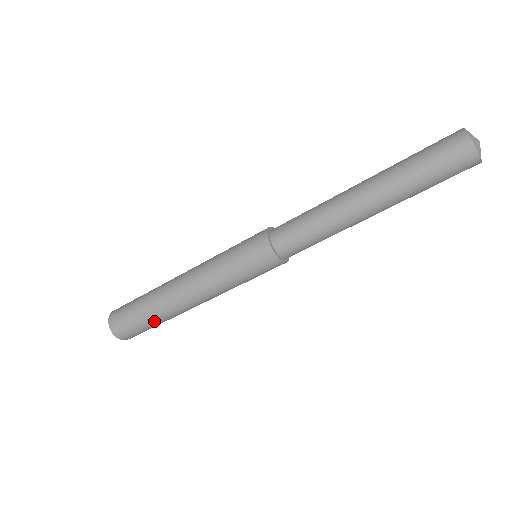
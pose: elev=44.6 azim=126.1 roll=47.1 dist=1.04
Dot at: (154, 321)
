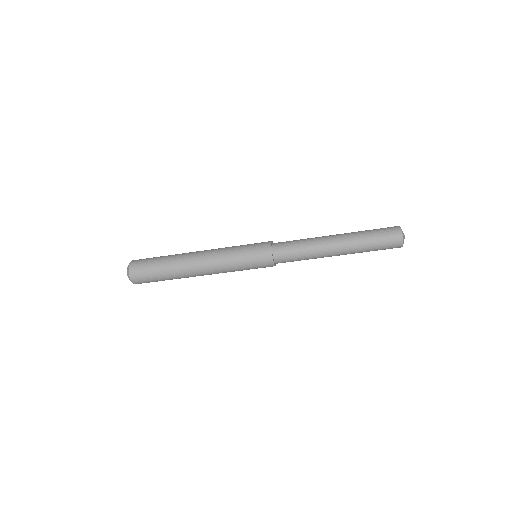
Dot at: occluded
